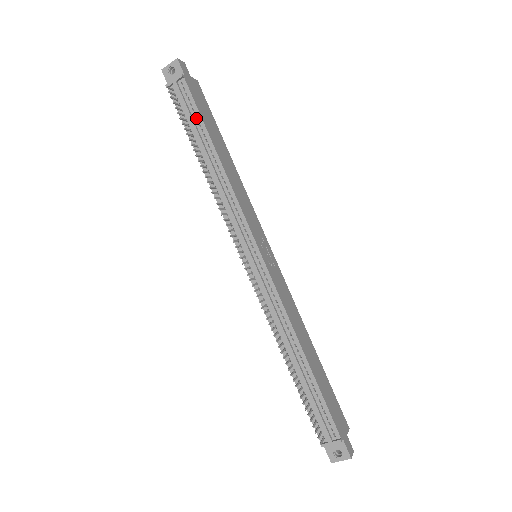
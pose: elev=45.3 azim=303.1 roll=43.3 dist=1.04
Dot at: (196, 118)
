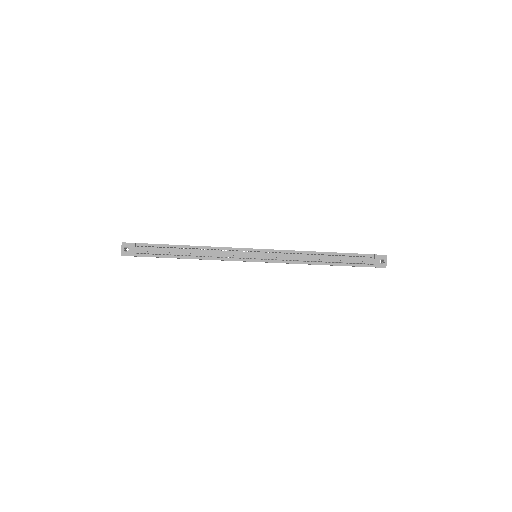
Dot at: (163, 248)
